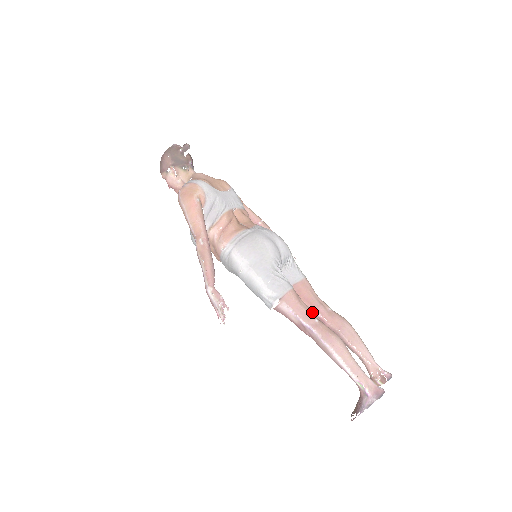
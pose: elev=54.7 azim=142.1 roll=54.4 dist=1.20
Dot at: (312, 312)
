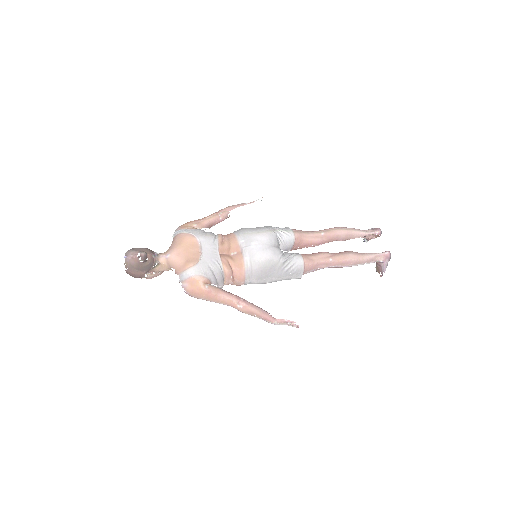
Dot at: (323, 256)
